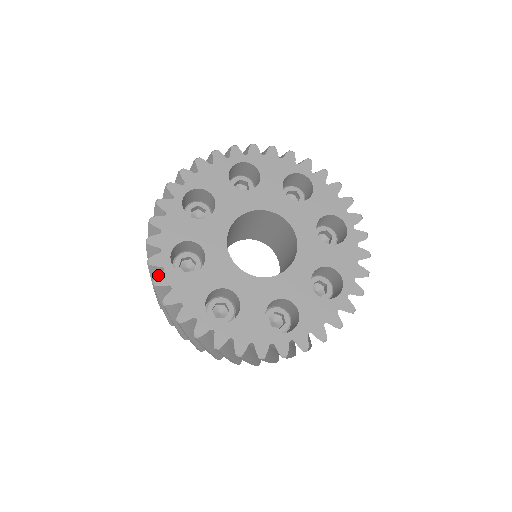
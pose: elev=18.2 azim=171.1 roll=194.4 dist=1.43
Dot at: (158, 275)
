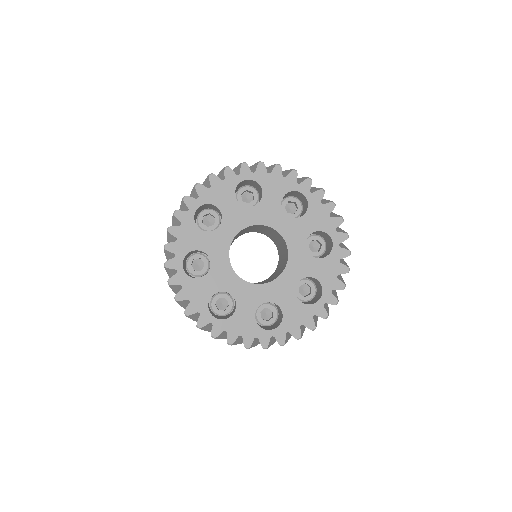
Dot at: occluded
